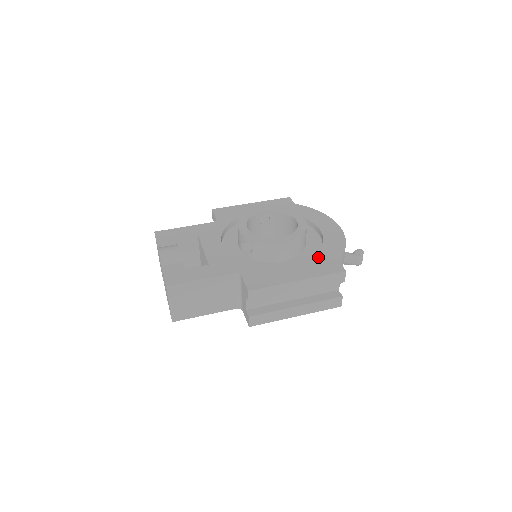
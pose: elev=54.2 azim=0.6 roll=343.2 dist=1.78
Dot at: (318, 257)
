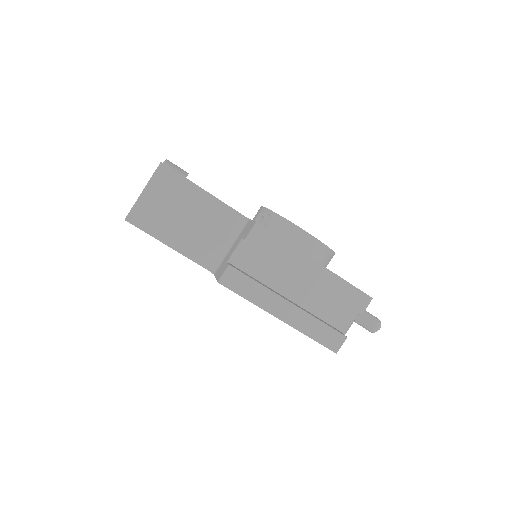
Dot at: occluded
